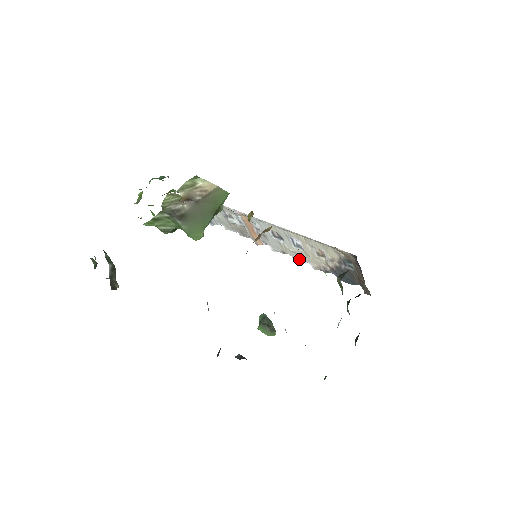
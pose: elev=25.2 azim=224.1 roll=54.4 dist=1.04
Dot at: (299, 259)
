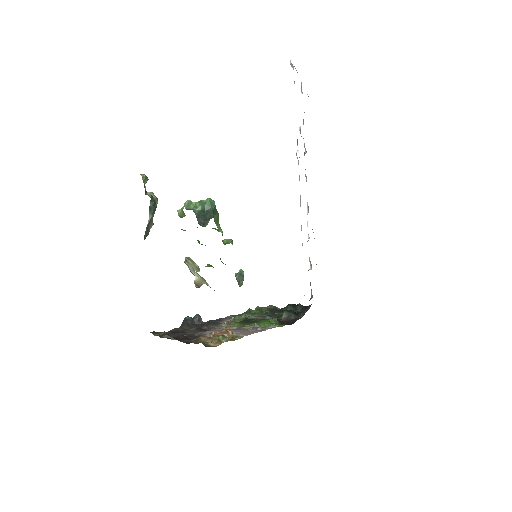
Dot at: occluded
